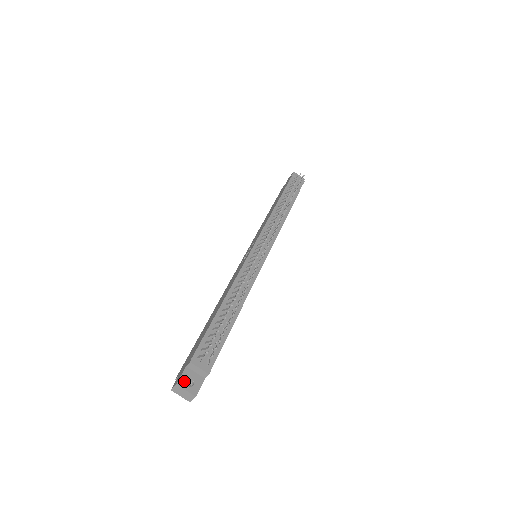
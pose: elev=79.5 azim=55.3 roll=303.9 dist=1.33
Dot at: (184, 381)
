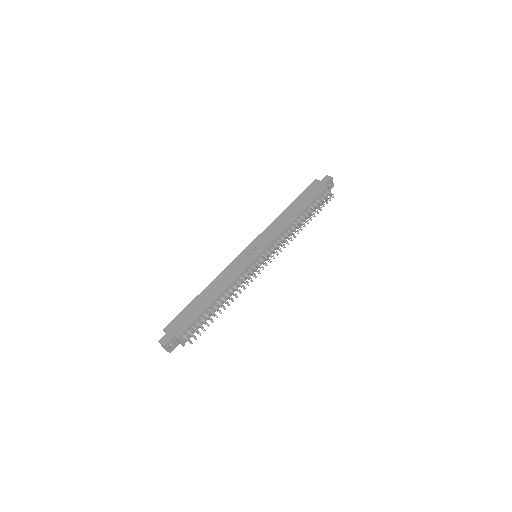
Dot at: occluded
